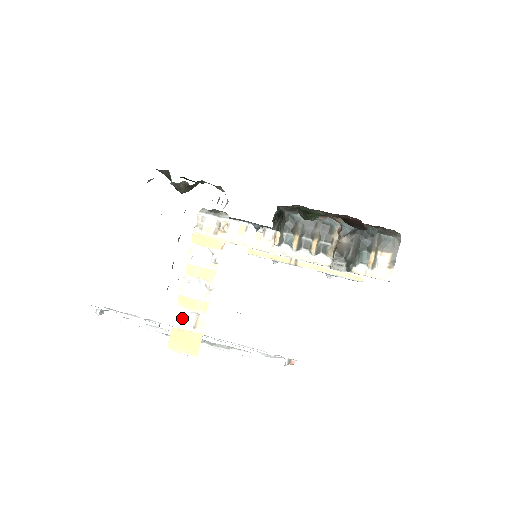
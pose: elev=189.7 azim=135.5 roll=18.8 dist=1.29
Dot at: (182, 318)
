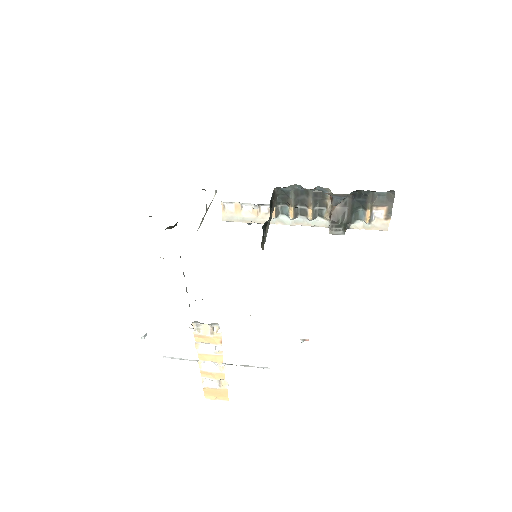
Dot at: (208, 382)
